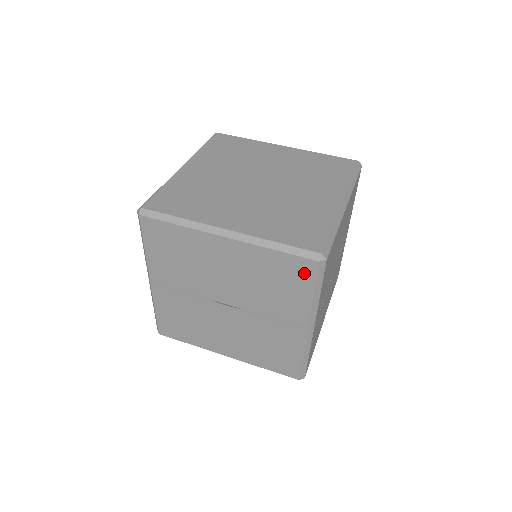
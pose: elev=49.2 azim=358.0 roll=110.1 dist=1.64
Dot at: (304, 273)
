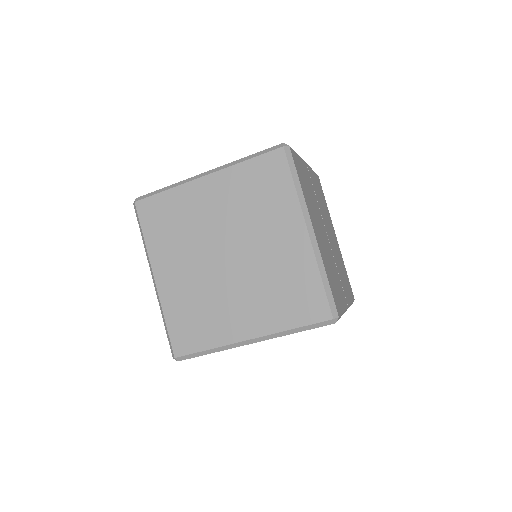
Dot at: occluded
